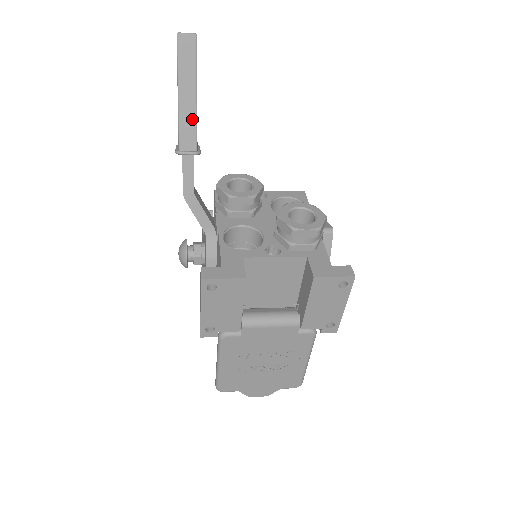
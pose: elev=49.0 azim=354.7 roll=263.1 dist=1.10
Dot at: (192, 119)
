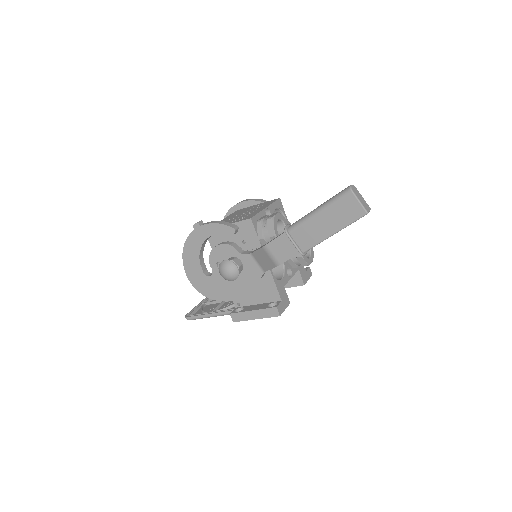
Dot at: occluded
